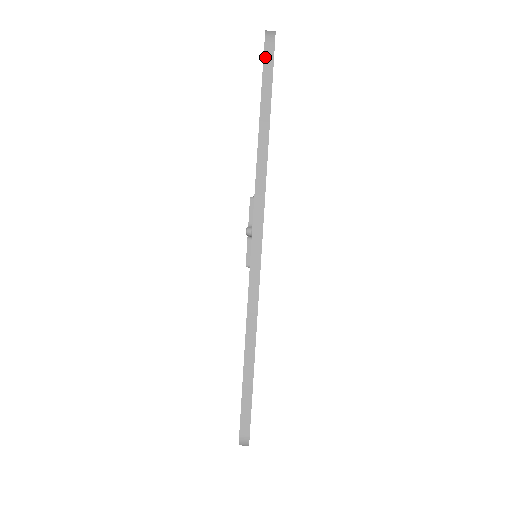
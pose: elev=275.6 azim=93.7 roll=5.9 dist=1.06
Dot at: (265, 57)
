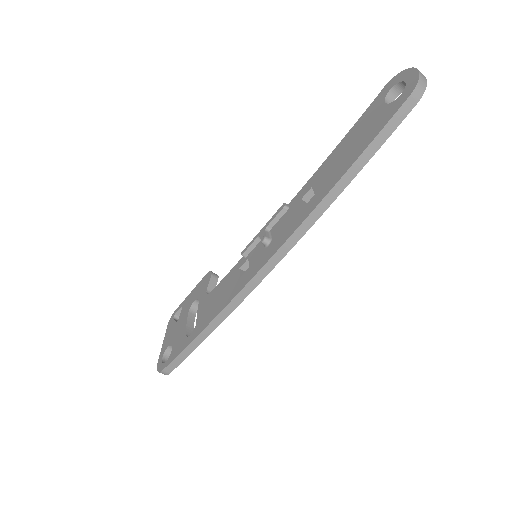
Dot at: (398, 113)
